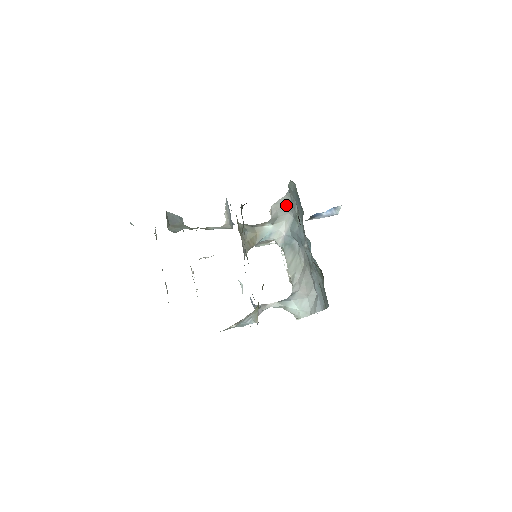
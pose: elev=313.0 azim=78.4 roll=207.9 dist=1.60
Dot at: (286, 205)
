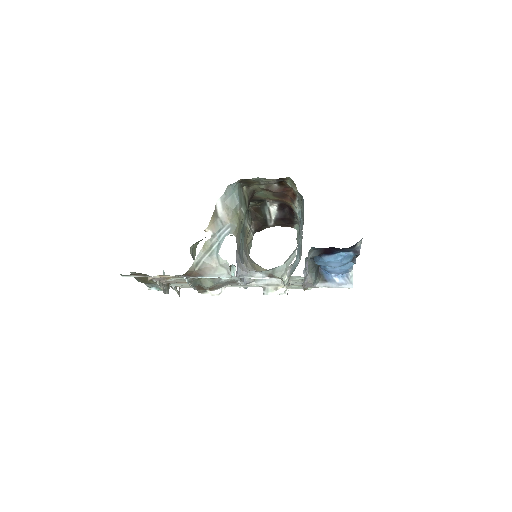
Dot at: occluded
